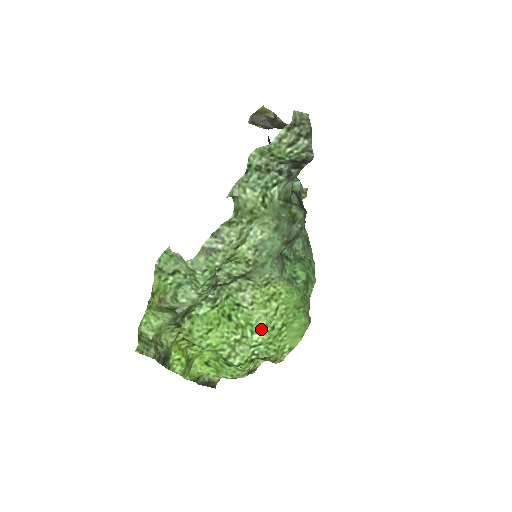
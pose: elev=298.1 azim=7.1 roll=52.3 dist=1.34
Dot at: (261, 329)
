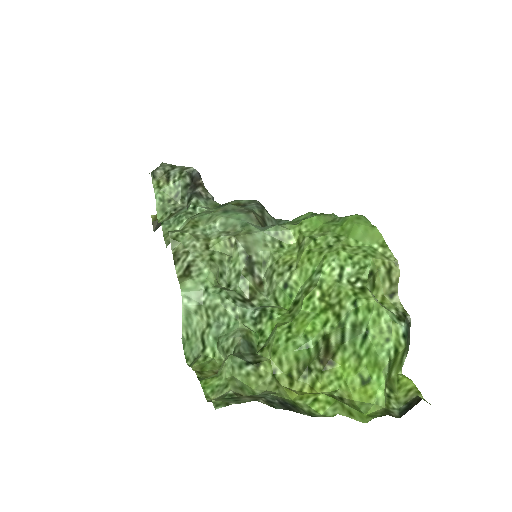
Dot at: (321, 260)
